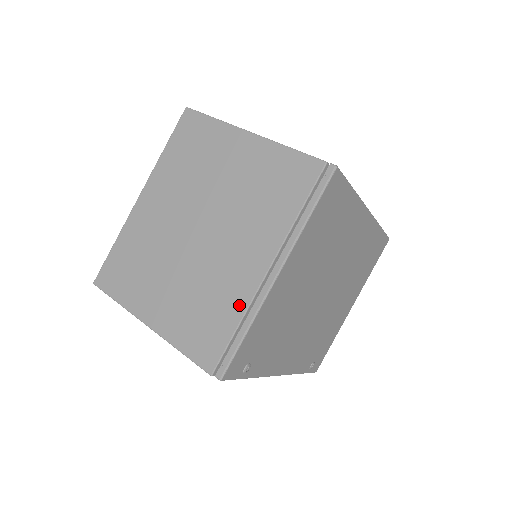
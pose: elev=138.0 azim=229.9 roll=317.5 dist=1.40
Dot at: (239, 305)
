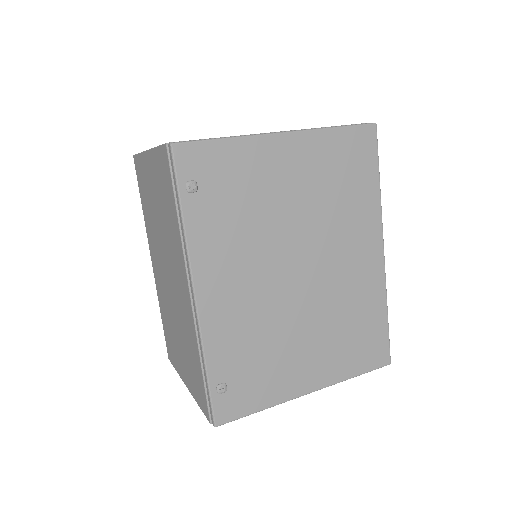
Dot at: occluded
